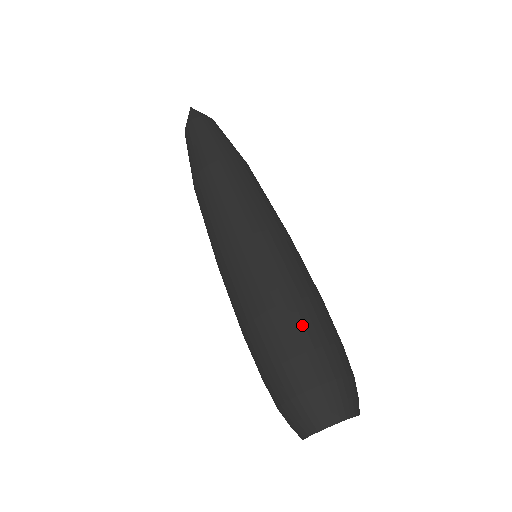
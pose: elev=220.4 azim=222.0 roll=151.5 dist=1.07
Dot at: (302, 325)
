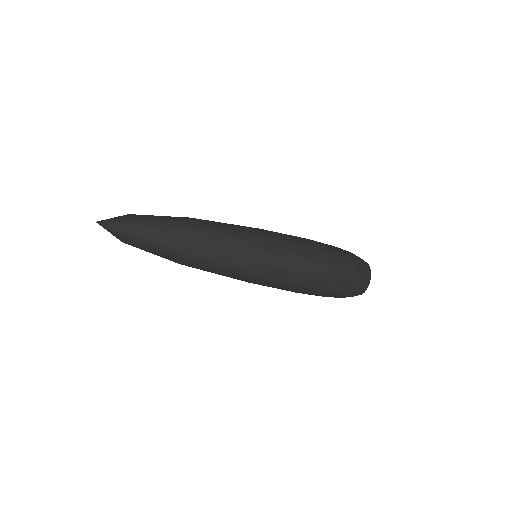
Dot at: (324, 280)
